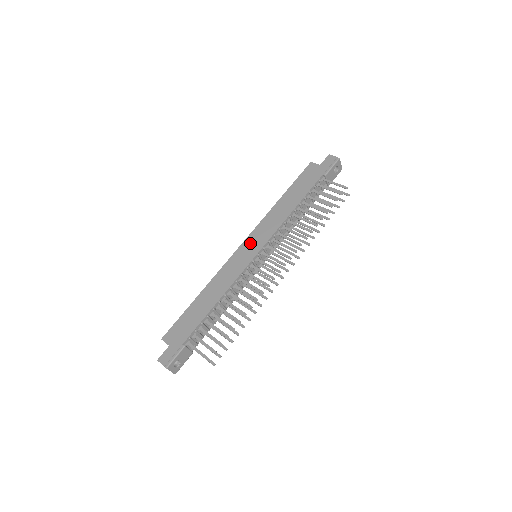
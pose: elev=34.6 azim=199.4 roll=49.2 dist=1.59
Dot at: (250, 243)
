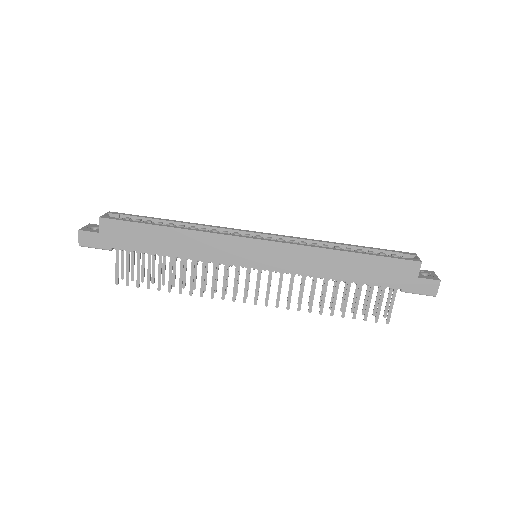
Dot at: (264, 250)
